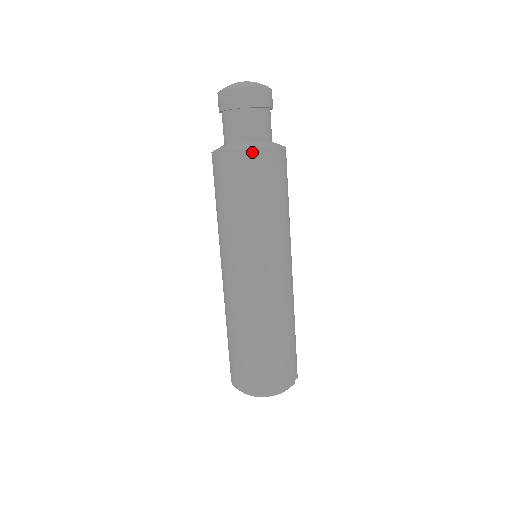
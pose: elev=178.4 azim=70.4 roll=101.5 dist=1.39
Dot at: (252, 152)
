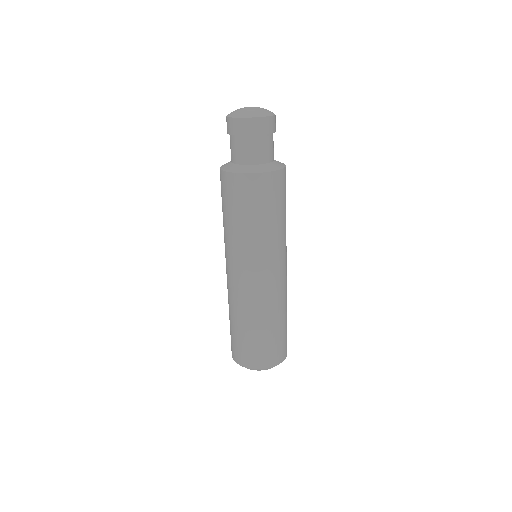
Dot at: (263, 175)
